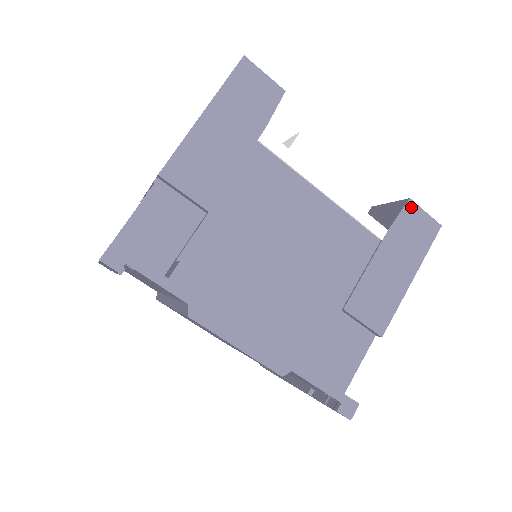
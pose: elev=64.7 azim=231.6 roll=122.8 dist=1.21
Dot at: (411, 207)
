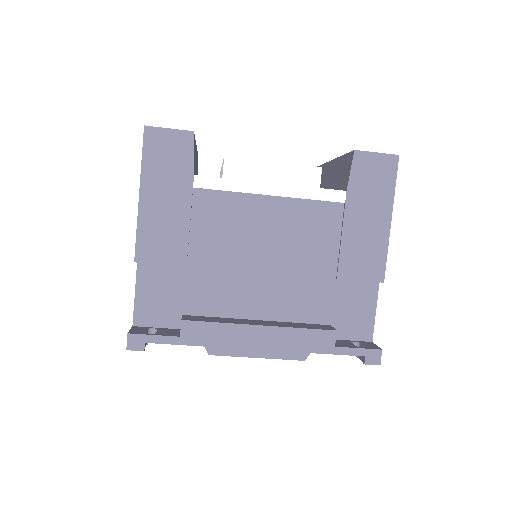
Dot at: (360, 157)
